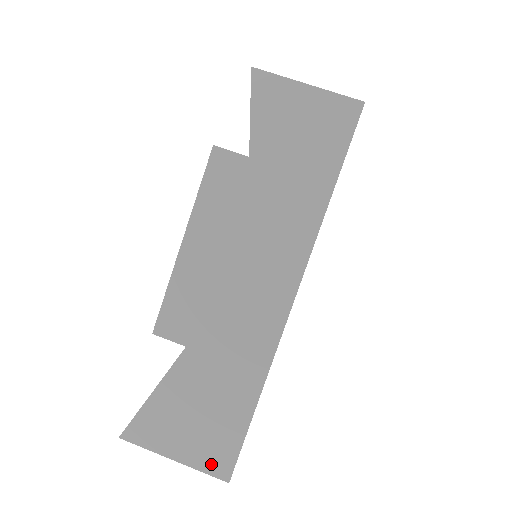
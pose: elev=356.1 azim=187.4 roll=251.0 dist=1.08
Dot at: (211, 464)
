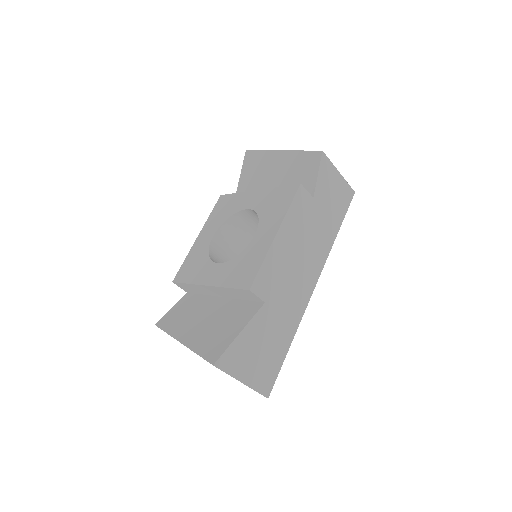
Dot at: (262, 385)
